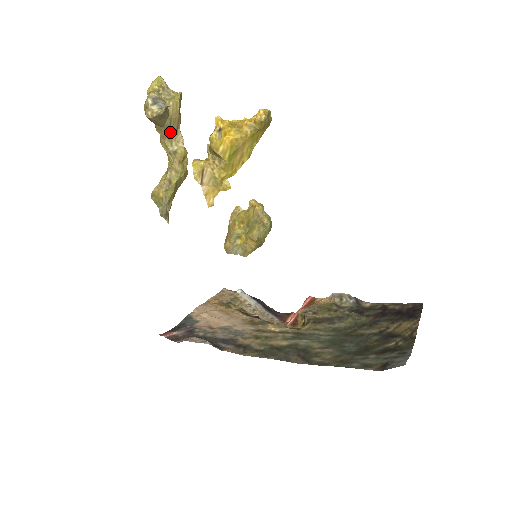
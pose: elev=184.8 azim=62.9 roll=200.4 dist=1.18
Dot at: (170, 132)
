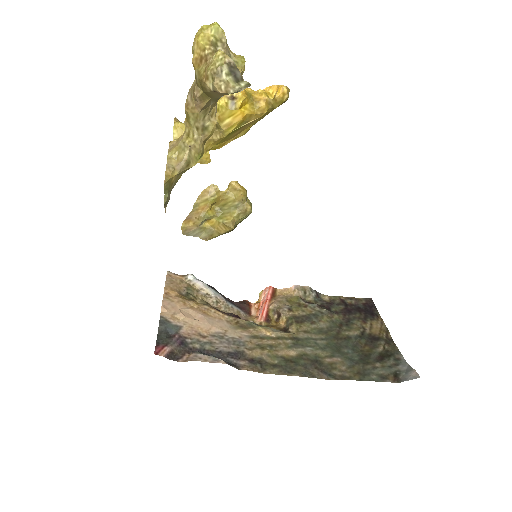
Dot at: (211, 103)
